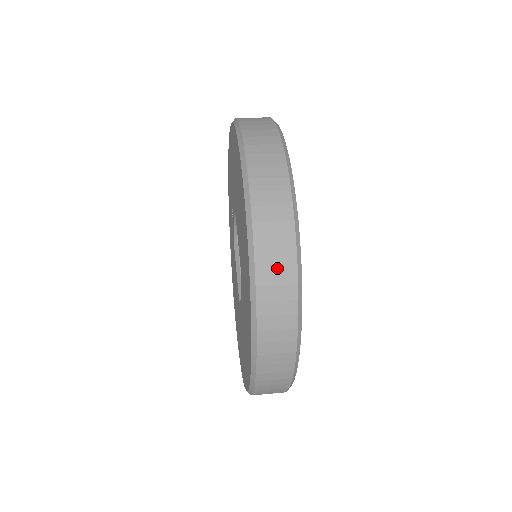
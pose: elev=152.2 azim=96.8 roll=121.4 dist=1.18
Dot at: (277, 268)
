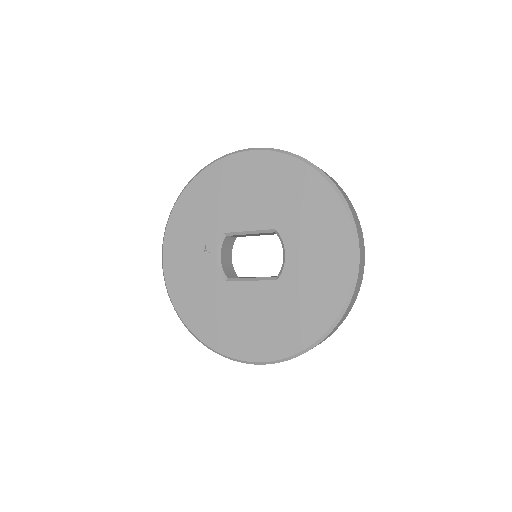
Dot at: occluded
